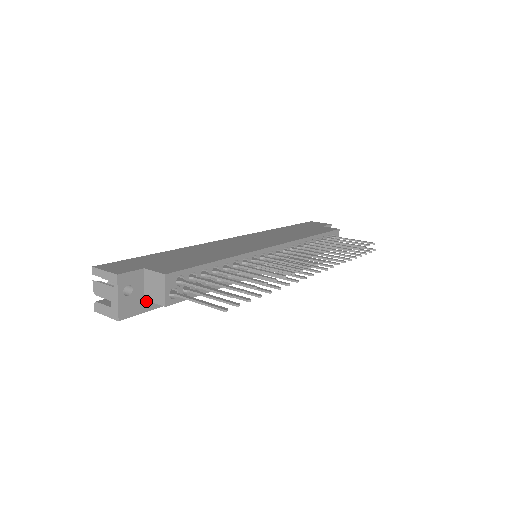
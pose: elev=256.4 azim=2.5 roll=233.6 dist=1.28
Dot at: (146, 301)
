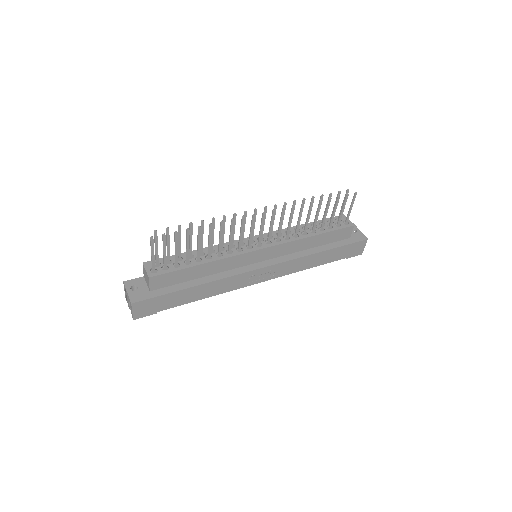
Dot at: (152, 292)
